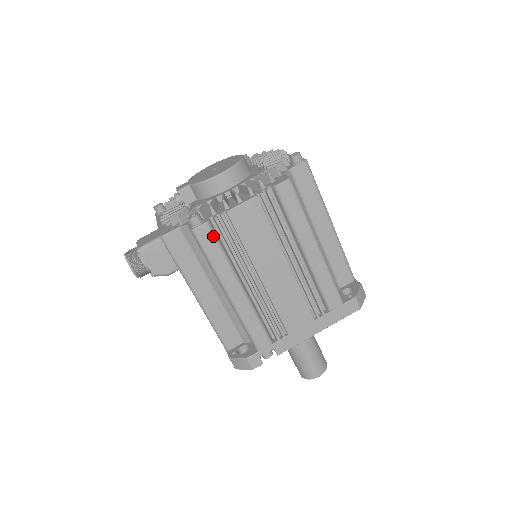
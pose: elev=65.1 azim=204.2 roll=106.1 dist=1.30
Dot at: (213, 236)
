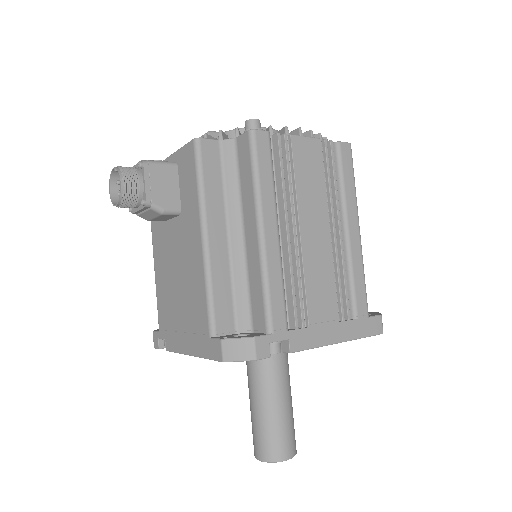
Dot at: (270, 150)
